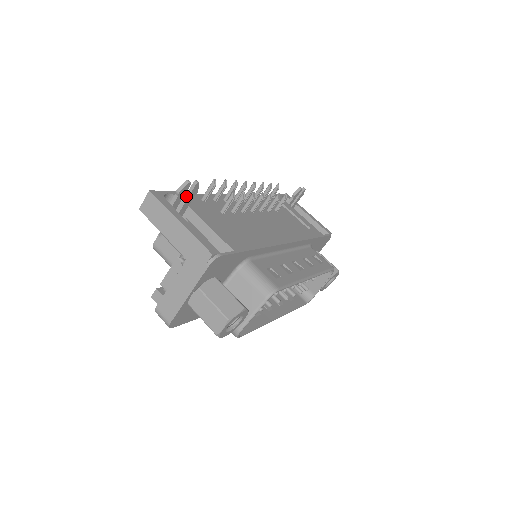
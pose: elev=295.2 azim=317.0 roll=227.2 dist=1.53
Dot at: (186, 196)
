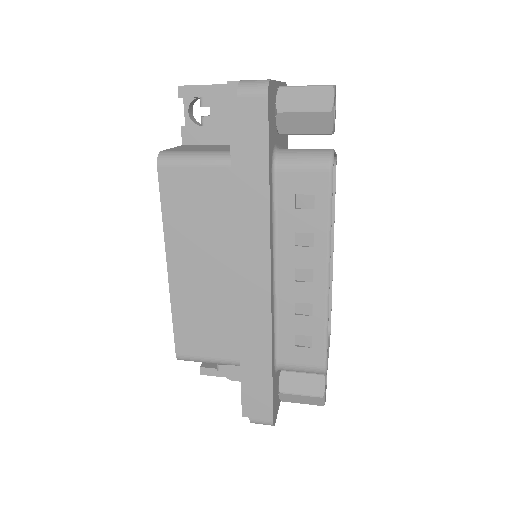
Dot at: occluded
